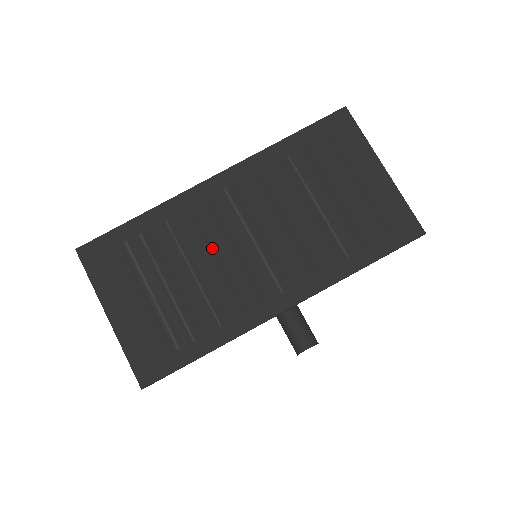
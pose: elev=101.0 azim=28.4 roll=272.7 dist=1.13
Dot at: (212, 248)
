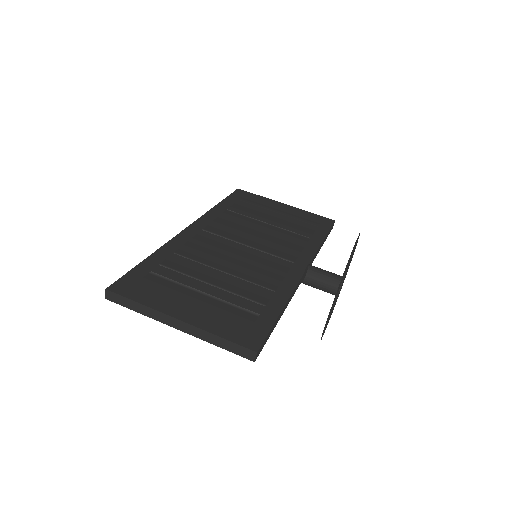
Dot at: (224, 257)
